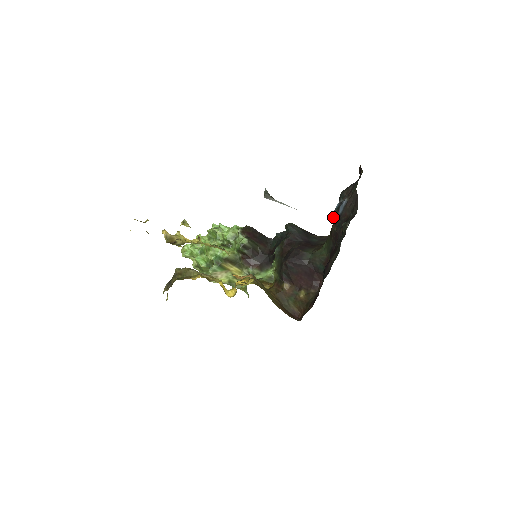
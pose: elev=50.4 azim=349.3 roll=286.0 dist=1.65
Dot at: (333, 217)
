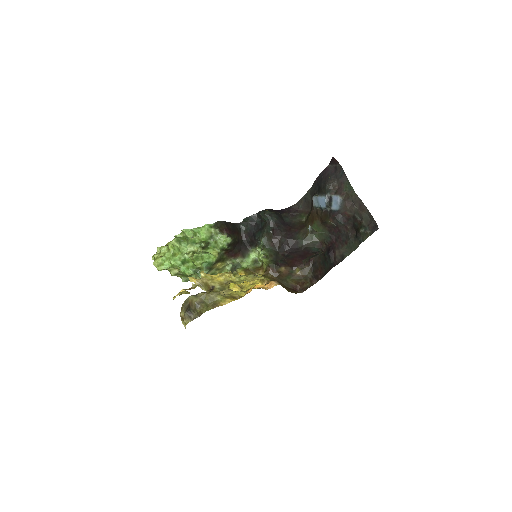
Dot at: (318, 207)
